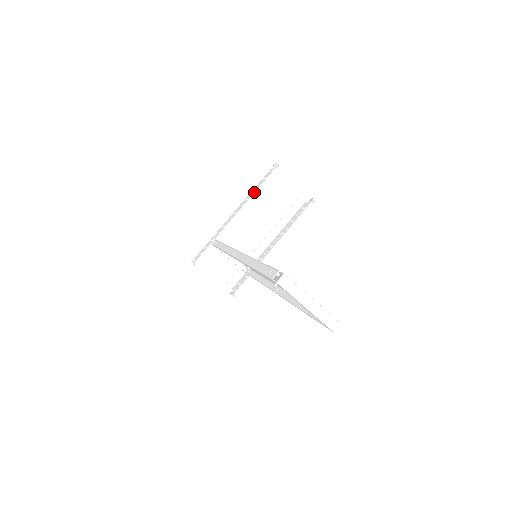
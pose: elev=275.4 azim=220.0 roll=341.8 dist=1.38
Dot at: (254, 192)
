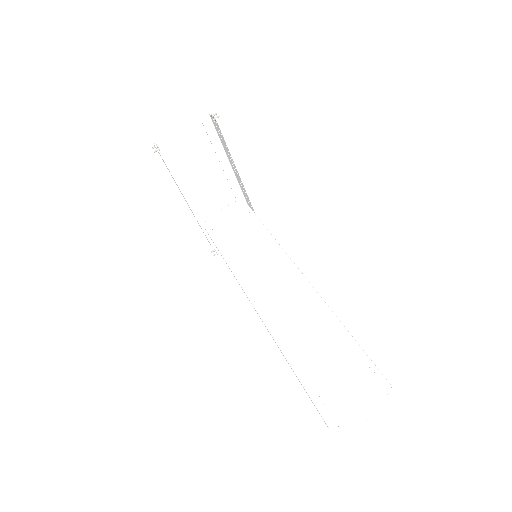
Dot at: (177, 185)
